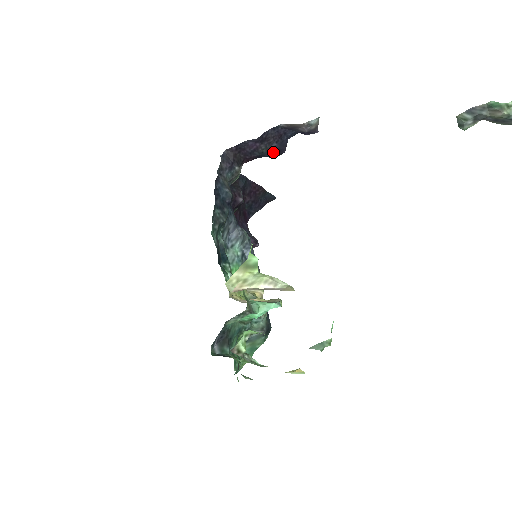
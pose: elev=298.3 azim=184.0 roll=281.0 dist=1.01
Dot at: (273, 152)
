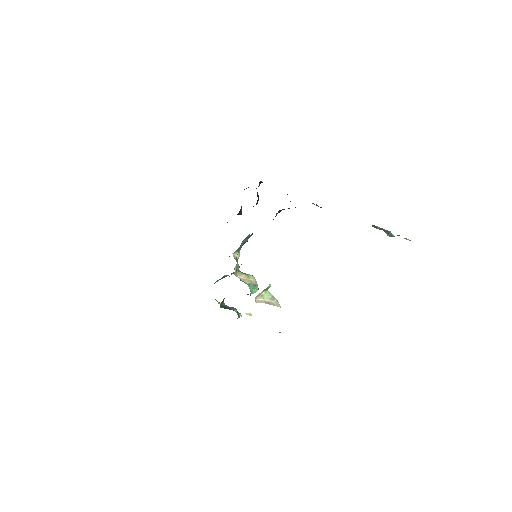
Dot at: occluded
